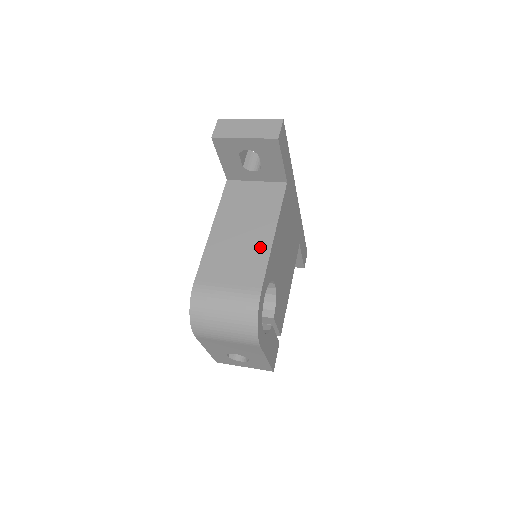
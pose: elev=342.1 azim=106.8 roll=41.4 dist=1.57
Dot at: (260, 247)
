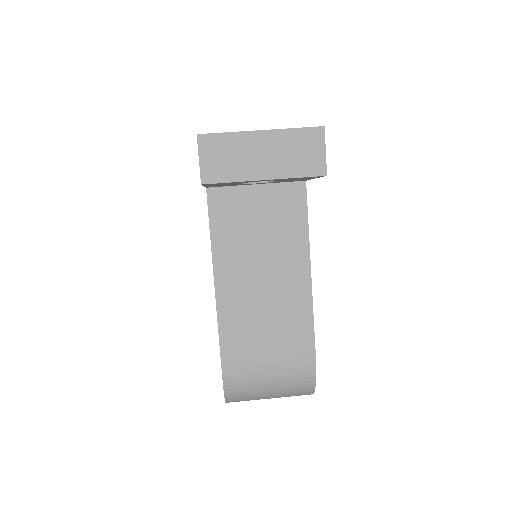
Dot at: (296, 301)
